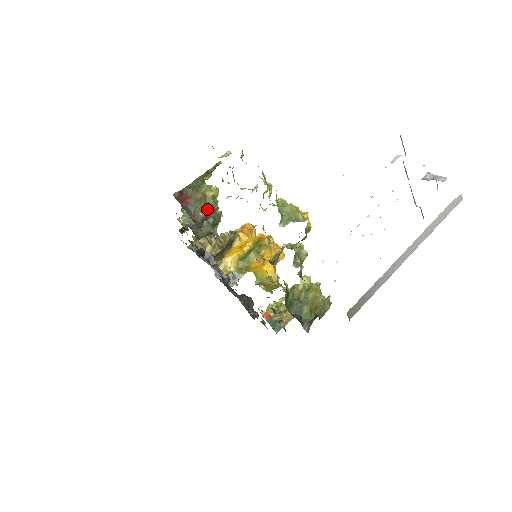
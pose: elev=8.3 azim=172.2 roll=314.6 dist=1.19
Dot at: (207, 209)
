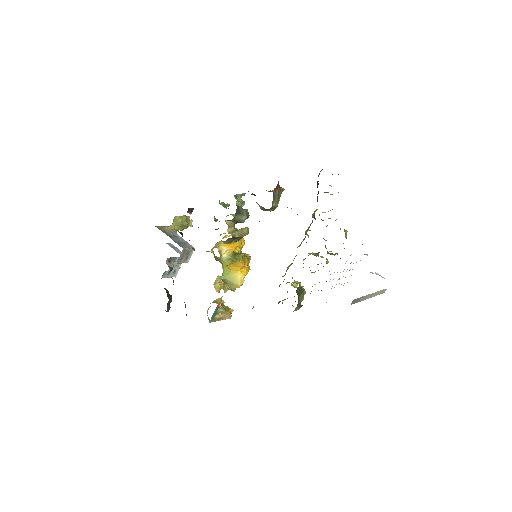
Dot at: (277, 204)
